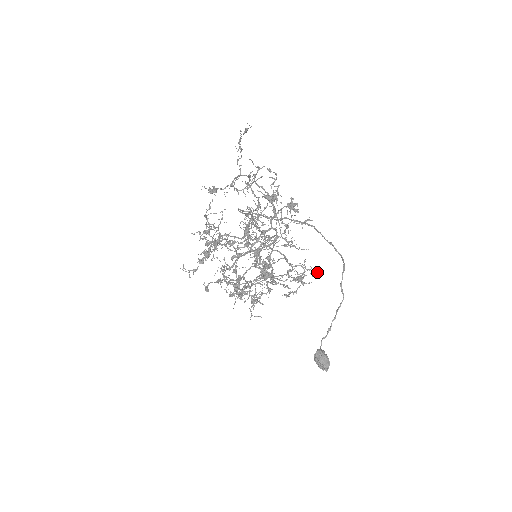
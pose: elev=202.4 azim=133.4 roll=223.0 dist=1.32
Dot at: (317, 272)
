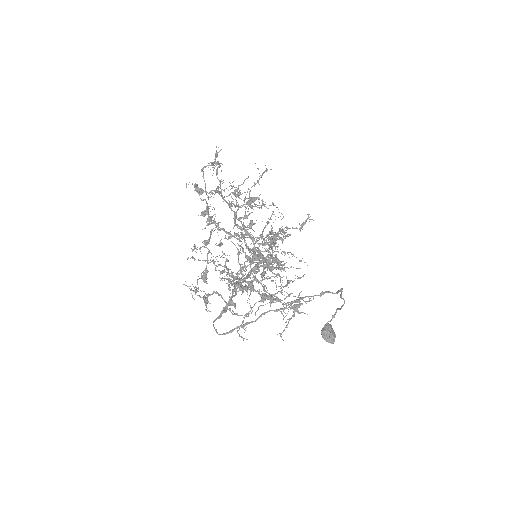
Dot at: (313, 298)
